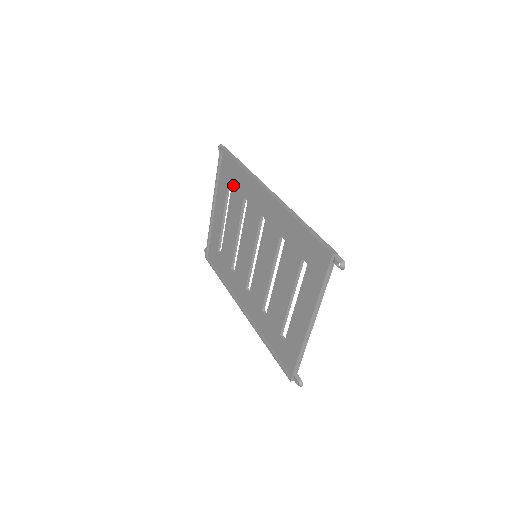
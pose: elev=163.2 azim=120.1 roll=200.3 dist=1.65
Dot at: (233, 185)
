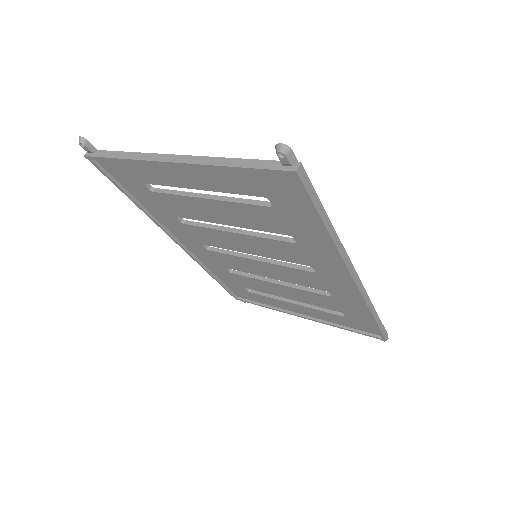
Dot at: (276, 212)
